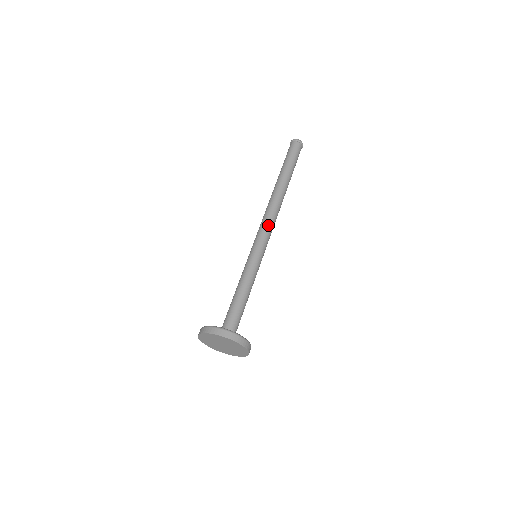
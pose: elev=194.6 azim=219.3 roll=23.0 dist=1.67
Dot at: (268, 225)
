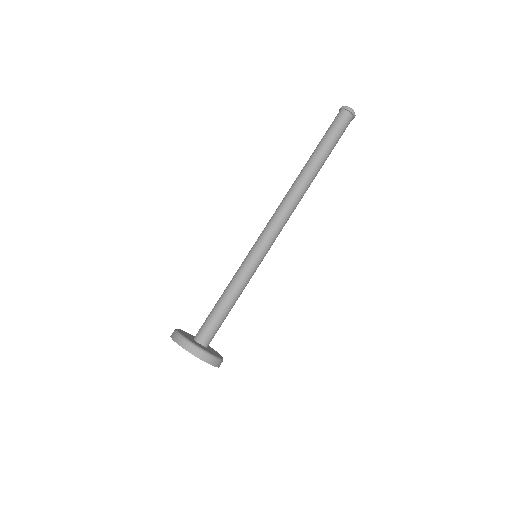
Dot at: (281, 224)
